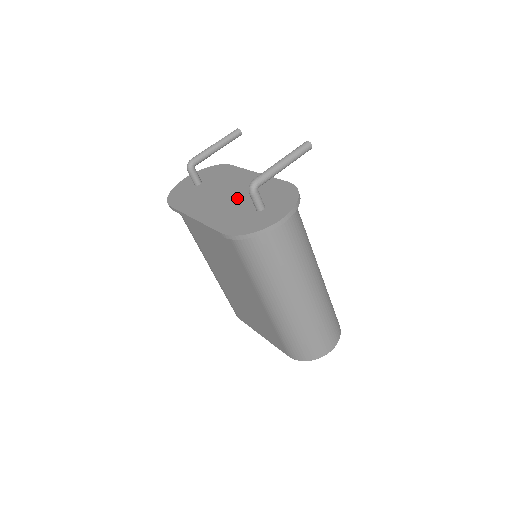
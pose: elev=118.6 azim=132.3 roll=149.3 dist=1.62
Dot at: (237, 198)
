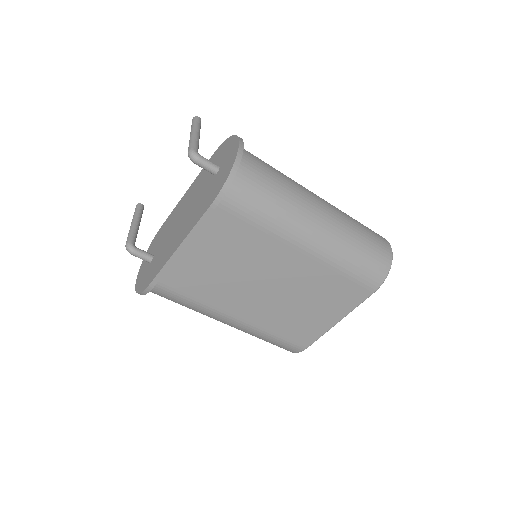
Dot at: (192, 203)
